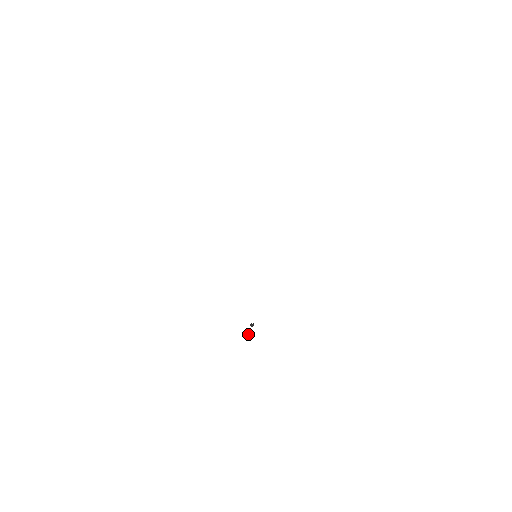
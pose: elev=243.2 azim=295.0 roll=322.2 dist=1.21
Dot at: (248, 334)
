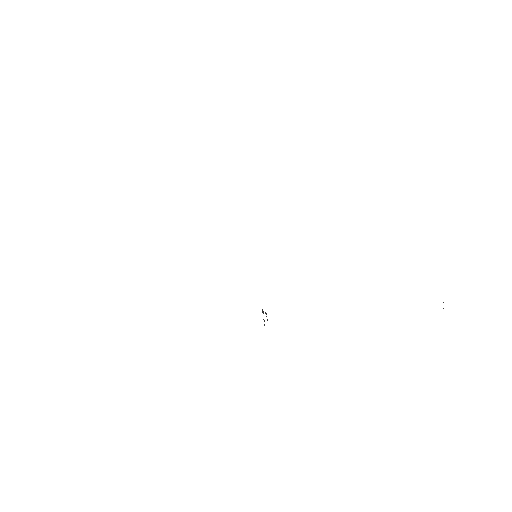
Dot at: (264, 321)
